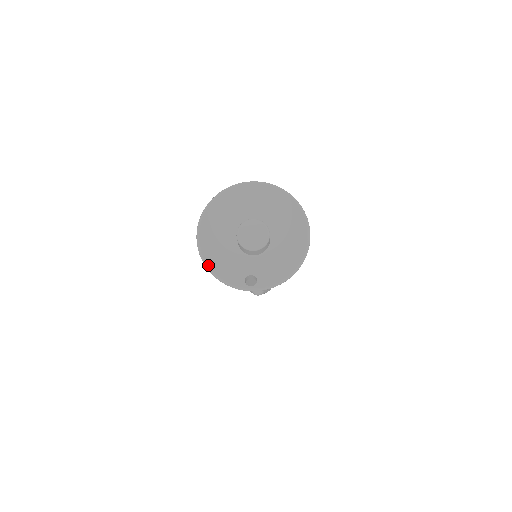
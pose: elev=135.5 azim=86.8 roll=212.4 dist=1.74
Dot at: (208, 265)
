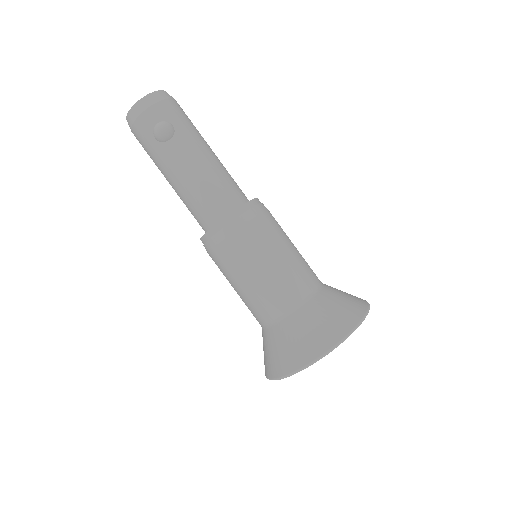
Dot at: occluded
